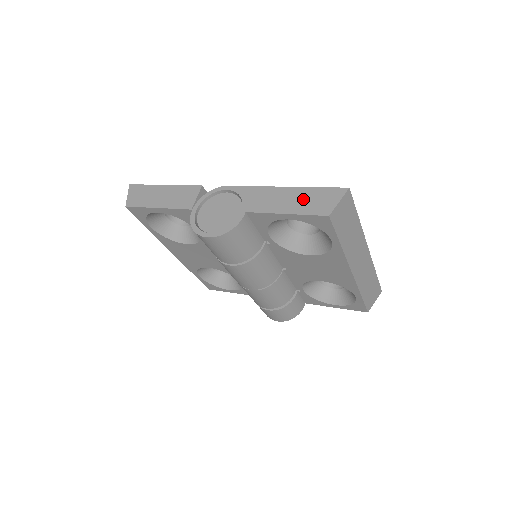
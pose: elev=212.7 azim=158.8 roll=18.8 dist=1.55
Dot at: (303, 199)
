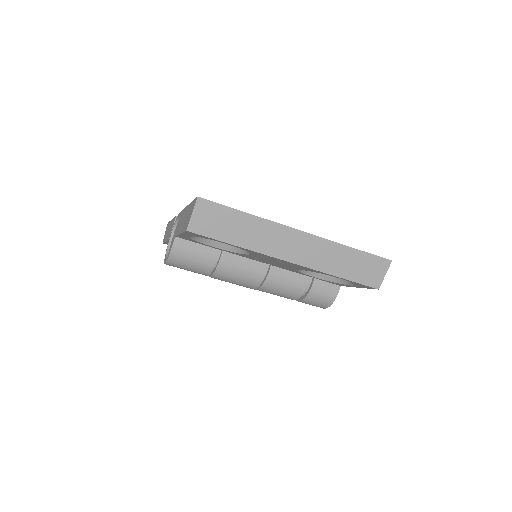
Dot at: (186, 216)
